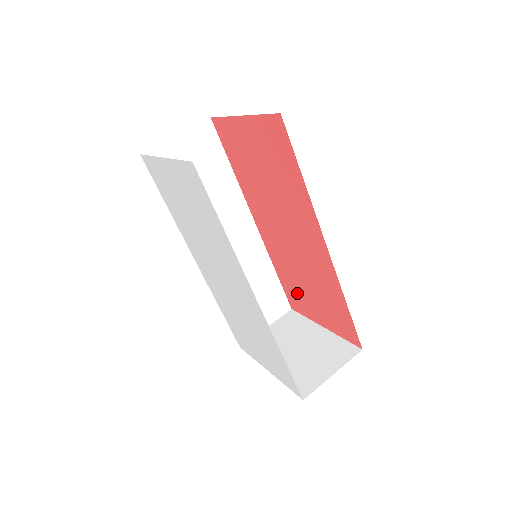
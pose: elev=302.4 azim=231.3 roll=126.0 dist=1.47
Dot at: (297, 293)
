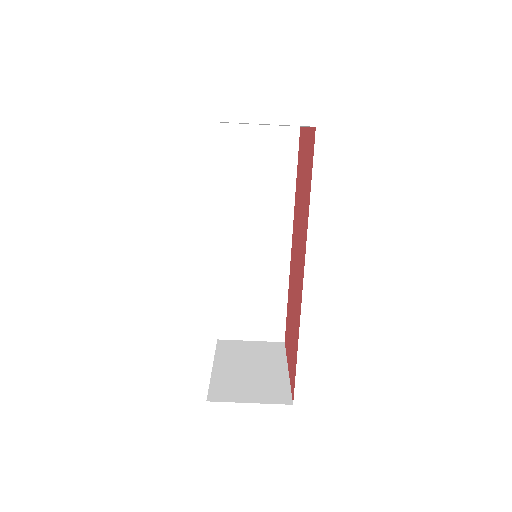
Dot at: occluded
